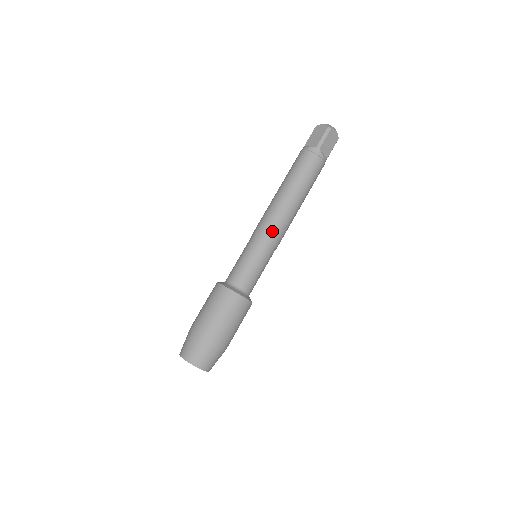
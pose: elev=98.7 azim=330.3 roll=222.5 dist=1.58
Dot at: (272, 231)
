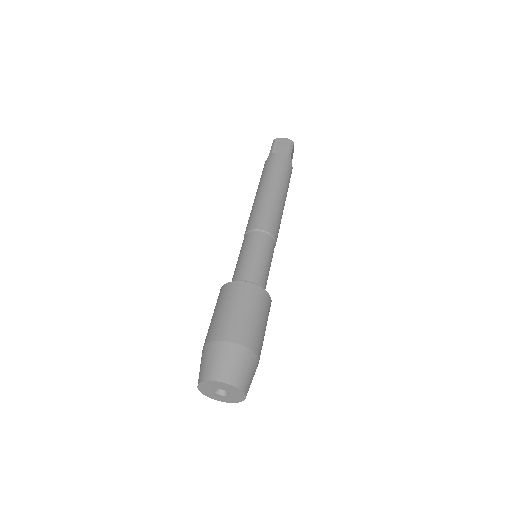
Dot at: (252, 222)
